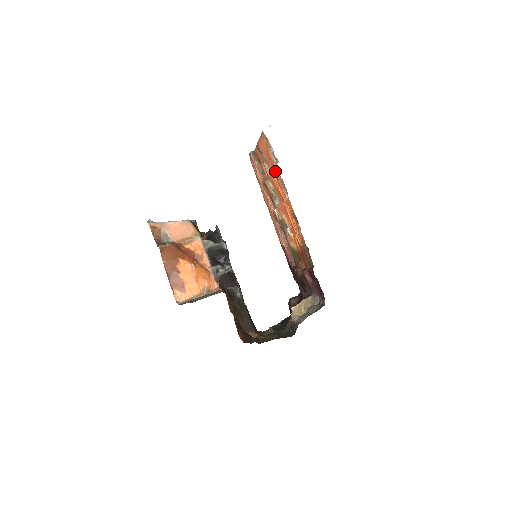
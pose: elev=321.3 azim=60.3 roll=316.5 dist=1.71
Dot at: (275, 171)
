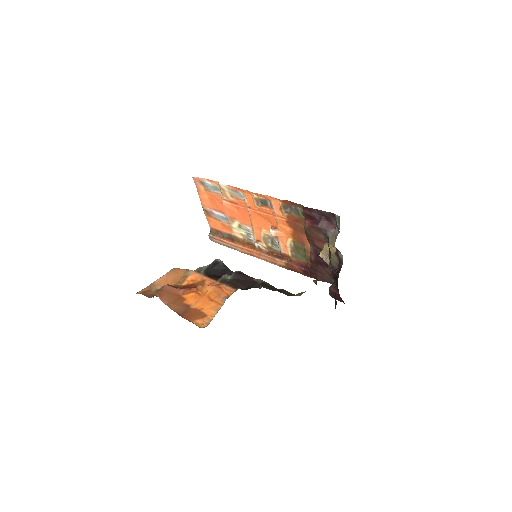
Dot at: (223, 194)
